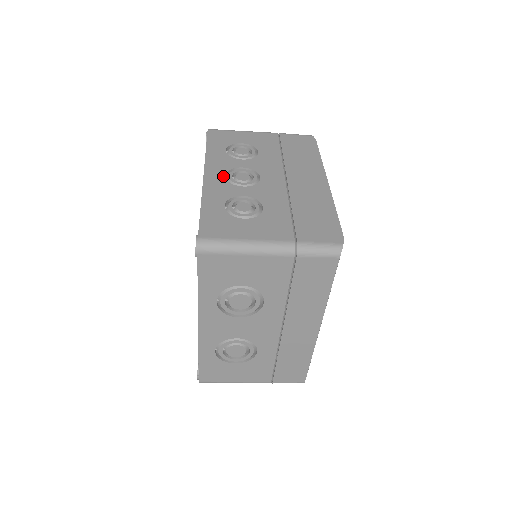
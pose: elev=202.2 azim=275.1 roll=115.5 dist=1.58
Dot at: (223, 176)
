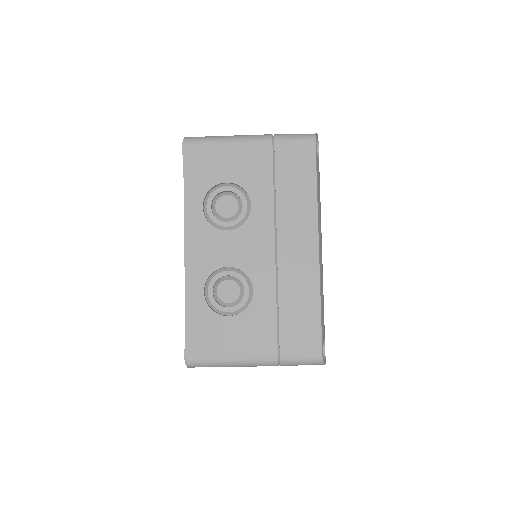
Dot at: occluded
